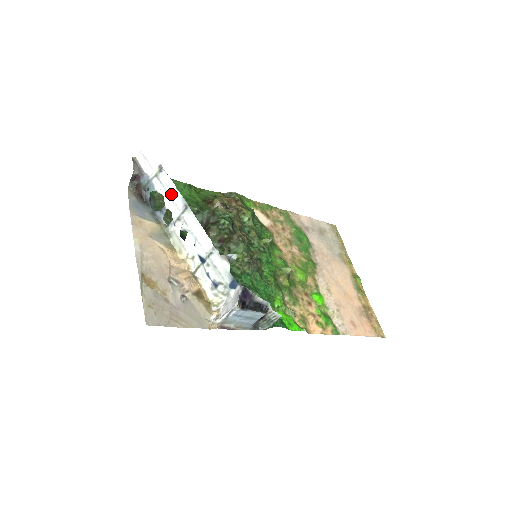
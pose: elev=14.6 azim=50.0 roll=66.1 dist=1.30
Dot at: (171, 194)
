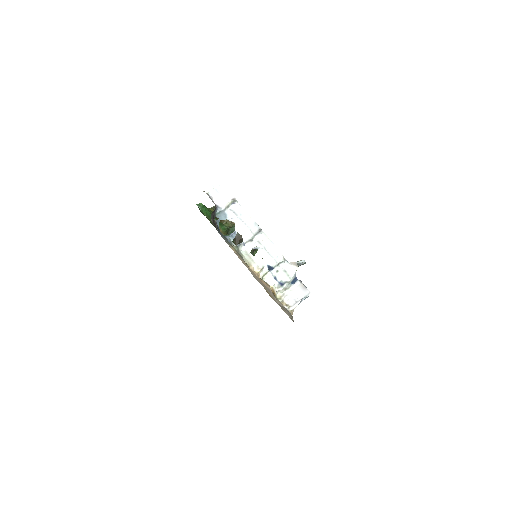
Dot at: (246, 221)
